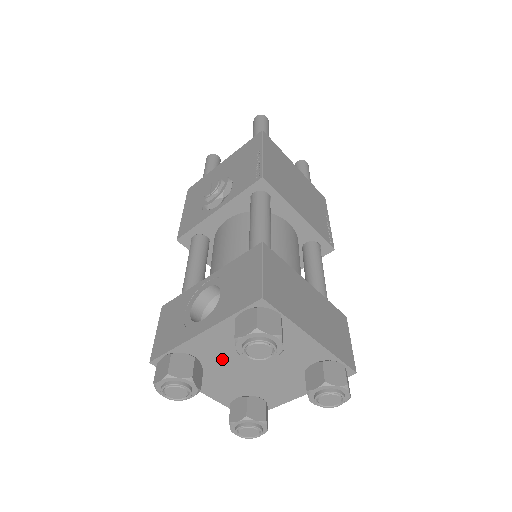
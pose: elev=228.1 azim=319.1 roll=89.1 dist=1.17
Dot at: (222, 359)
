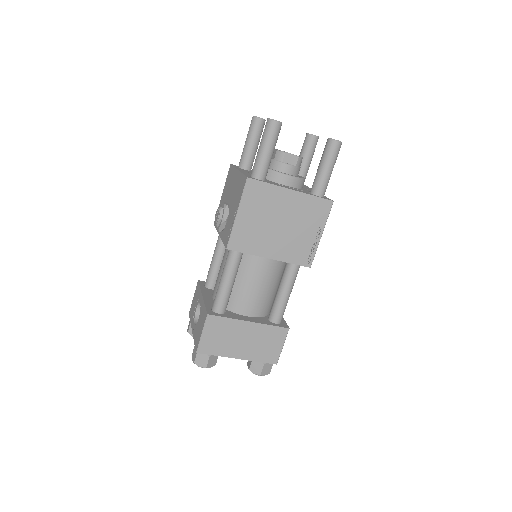
Dot at: occluded
